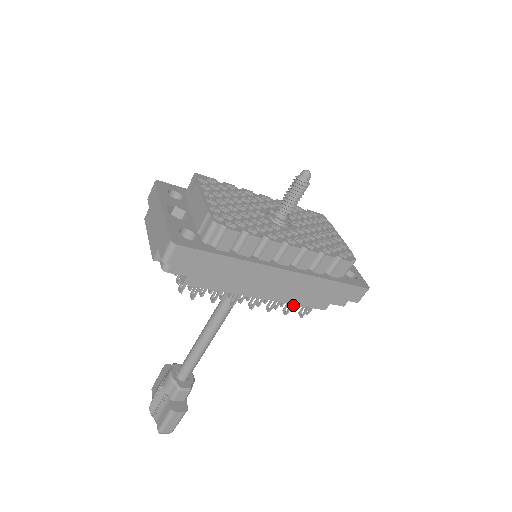
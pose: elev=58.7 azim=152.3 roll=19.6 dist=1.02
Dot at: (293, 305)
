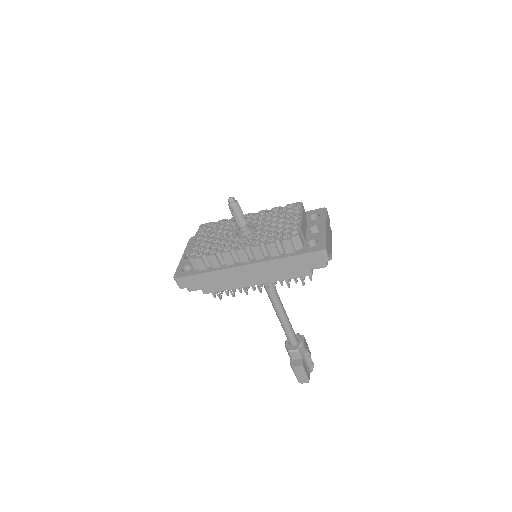
Dot at: (286, 280)
